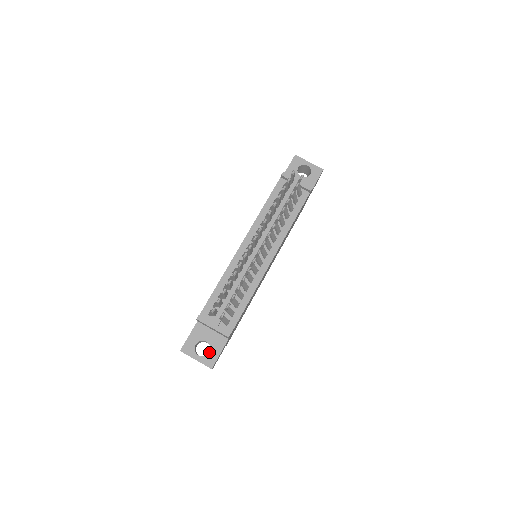
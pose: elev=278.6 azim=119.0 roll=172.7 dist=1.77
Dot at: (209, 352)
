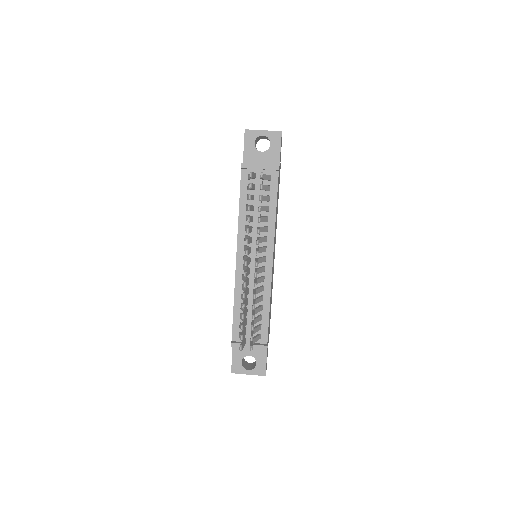
Dot at: (256, 363)
